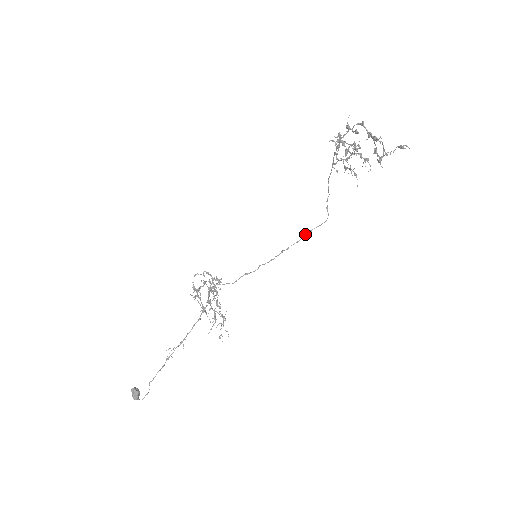
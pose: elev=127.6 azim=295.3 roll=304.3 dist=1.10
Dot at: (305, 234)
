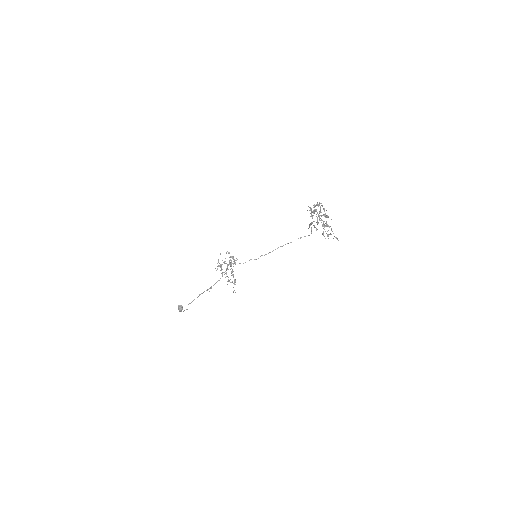
Dot at: occluded
